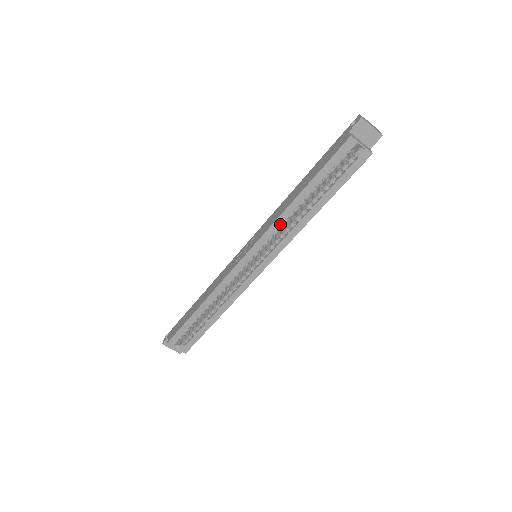
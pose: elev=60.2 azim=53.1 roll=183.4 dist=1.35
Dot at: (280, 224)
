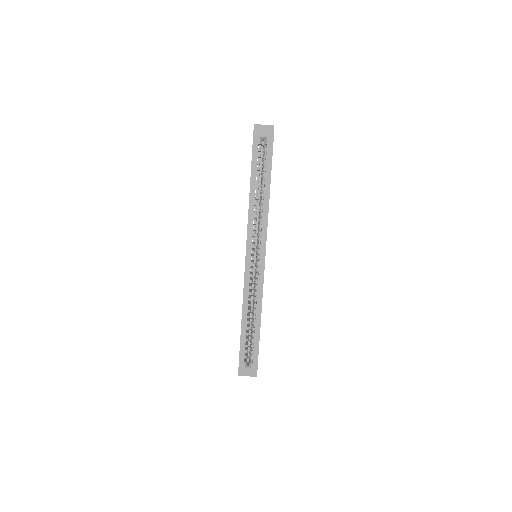
Dot at: (252, 219)
